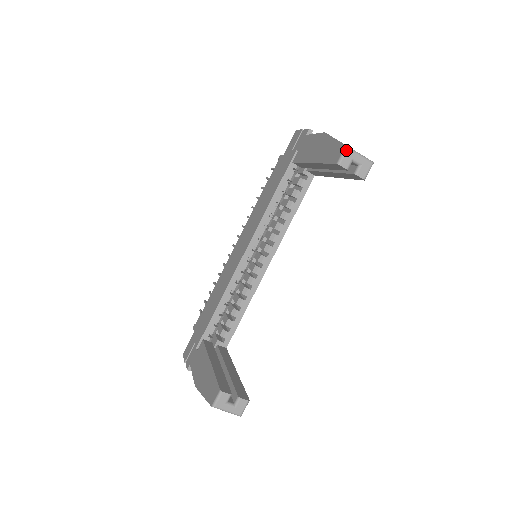
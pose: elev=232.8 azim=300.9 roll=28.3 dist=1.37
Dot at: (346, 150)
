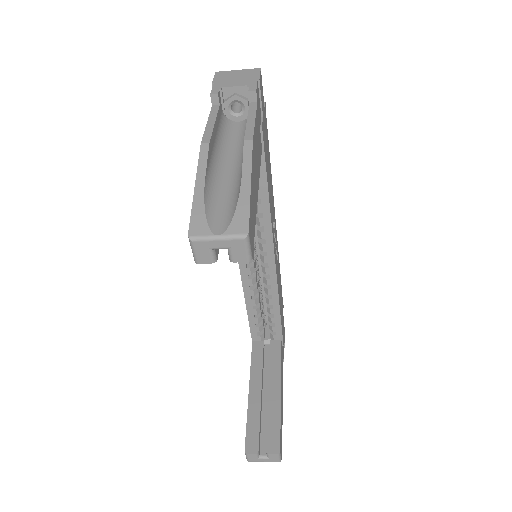
Dot at: (191, 244)
